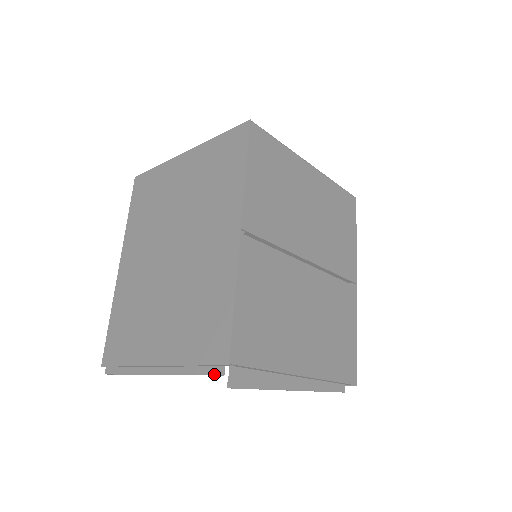
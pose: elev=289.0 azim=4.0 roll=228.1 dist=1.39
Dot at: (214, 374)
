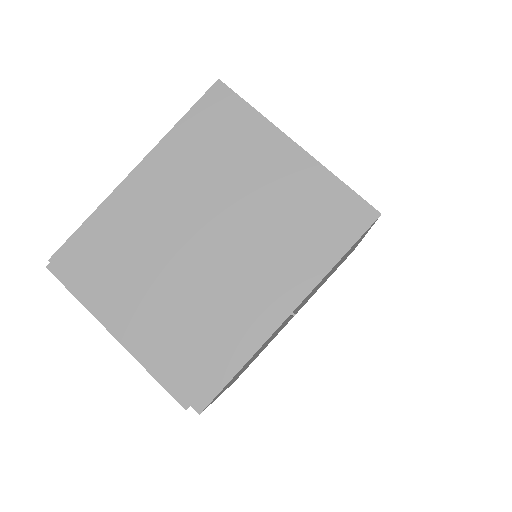
Dot at: (178, 401)
